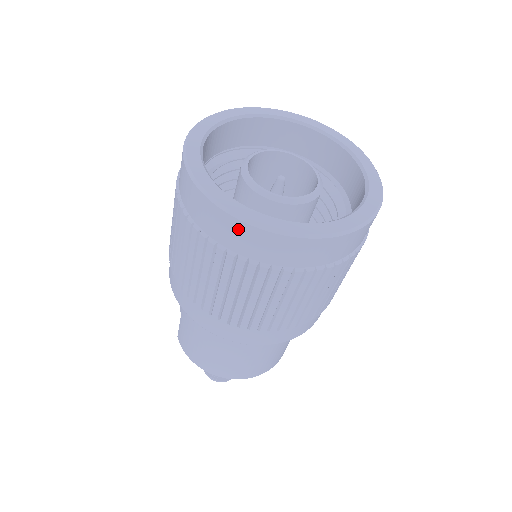
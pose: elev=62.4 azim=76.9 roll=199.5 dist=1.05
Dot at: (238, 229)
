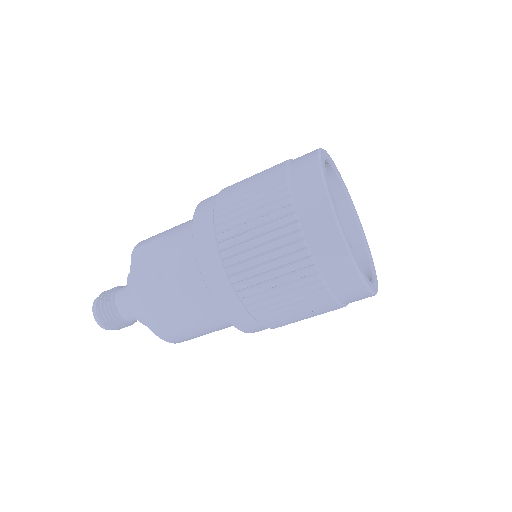
Dot at: (348, 274)
